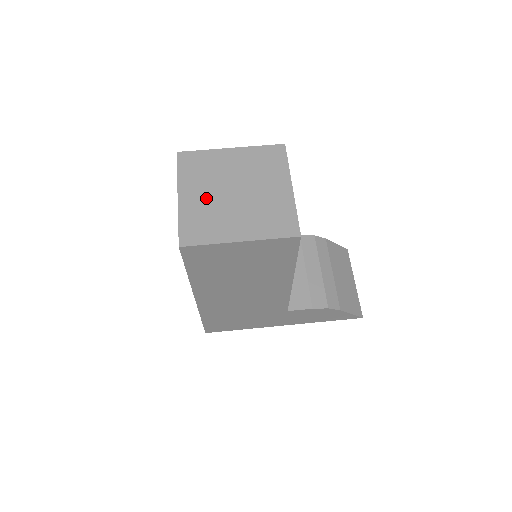
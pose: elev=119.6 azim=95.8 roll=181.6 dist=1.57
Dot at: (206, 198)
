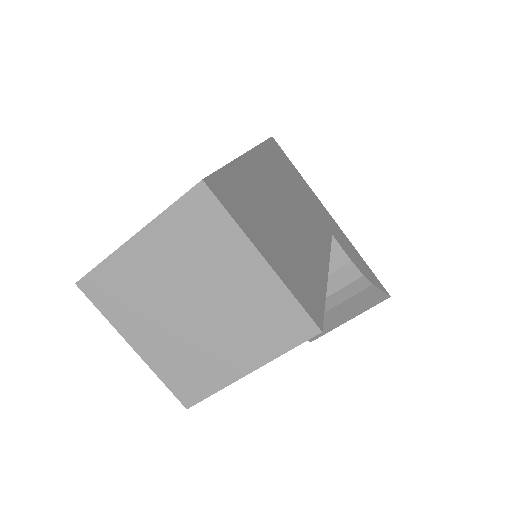
Dot at: (158, 275)
